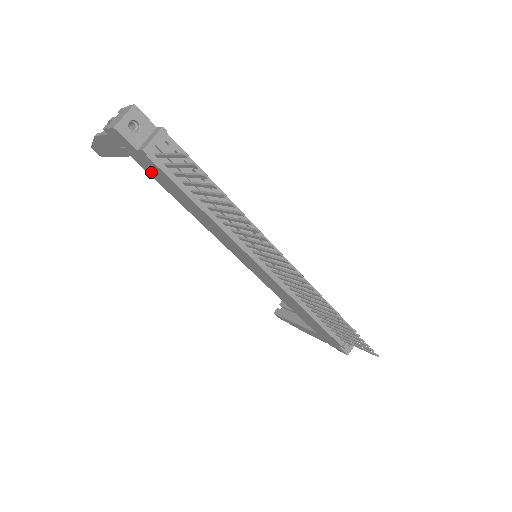
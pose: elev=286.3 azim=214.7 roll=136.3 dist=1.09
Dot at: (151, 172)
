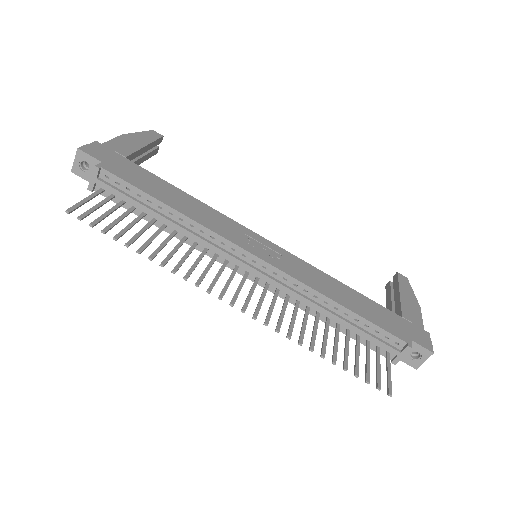
Dot at: occluded
